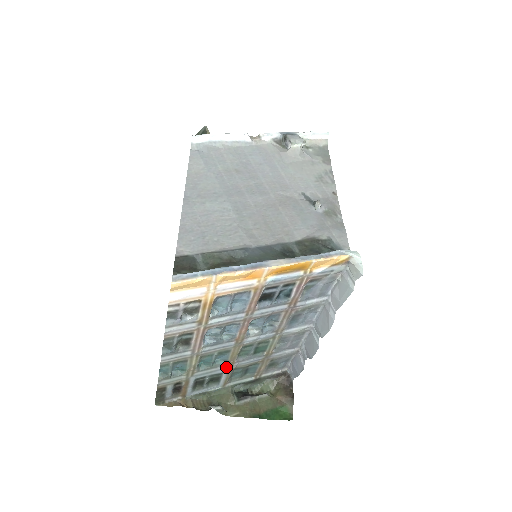
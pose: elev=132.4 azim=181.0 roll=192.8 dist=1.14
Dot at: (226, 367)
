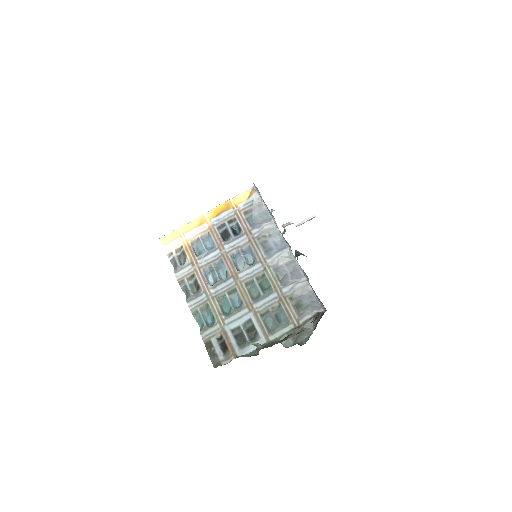
Dot at: (248, 311)
